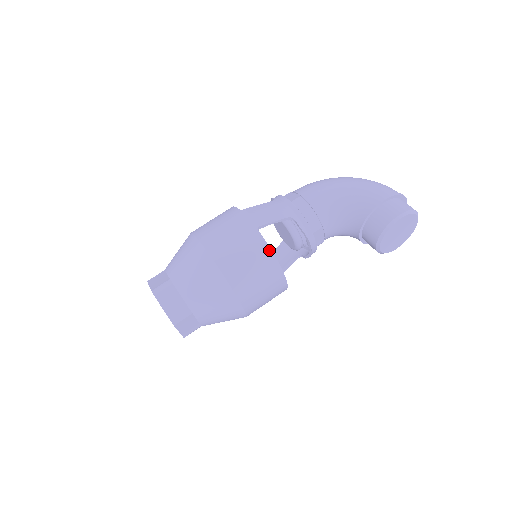
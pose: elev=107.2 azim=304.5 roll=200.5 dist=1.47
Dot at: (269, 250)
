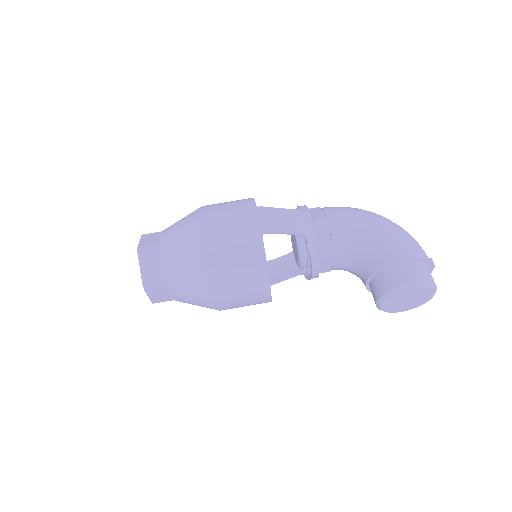
Dot at: (264, 259)
